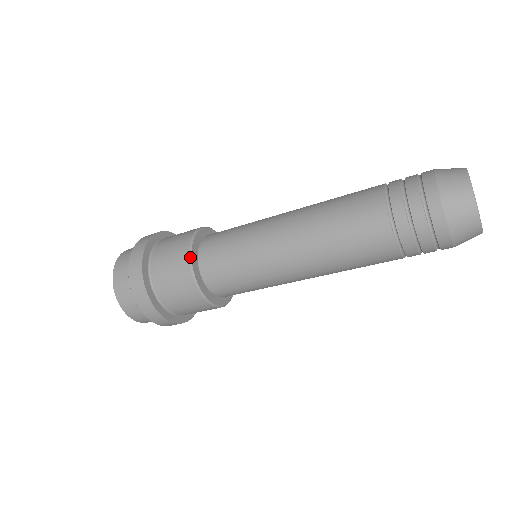
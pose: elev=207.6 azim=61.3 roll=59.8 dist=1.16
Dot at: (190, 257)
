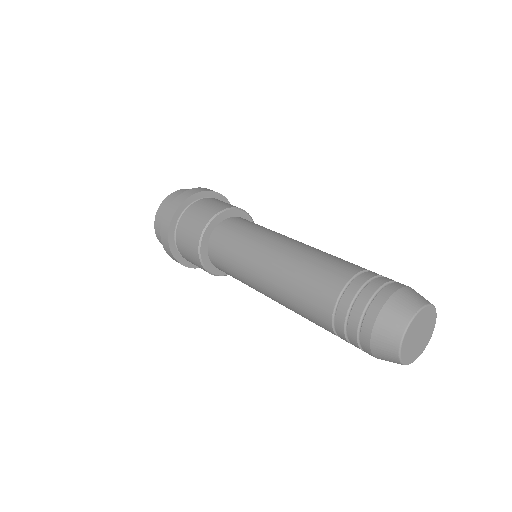
Dot at: (205, 228)
